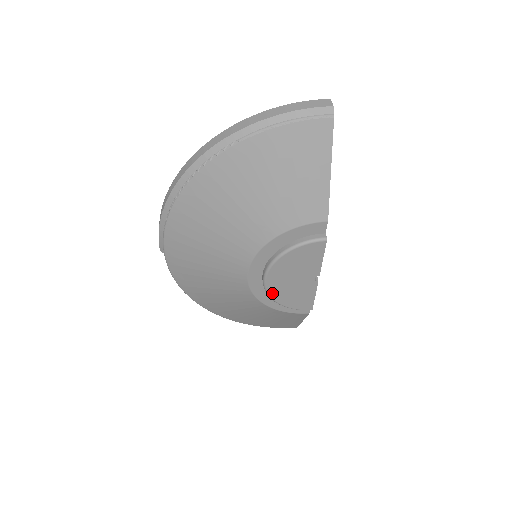
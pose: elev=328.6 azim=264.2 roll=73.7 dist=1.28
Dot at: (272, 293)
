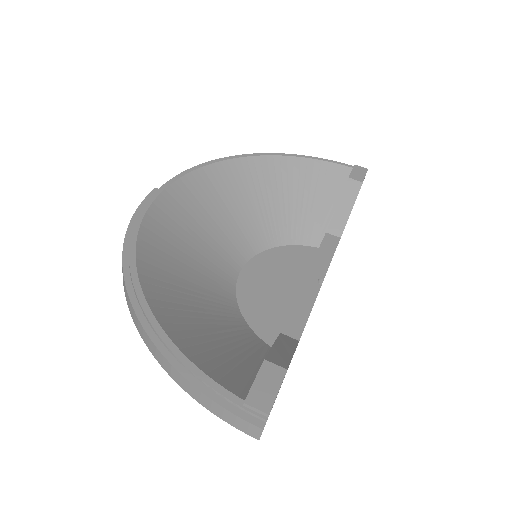
Dot at: occluded
